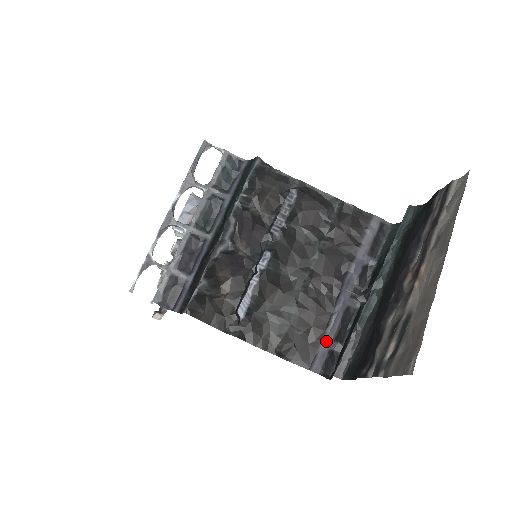
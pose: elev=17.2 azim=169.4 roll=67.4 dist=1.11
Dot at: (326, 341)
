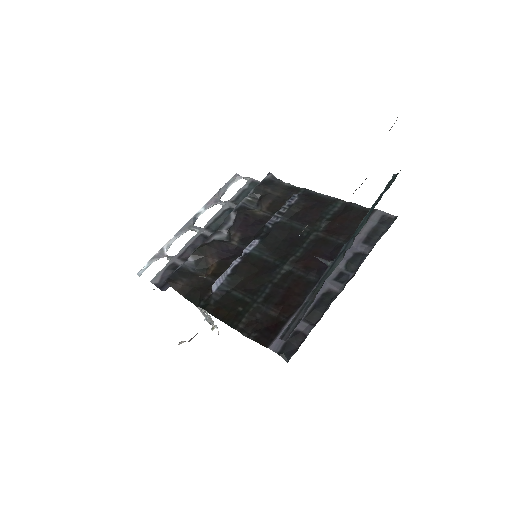
Dot at: occluded
